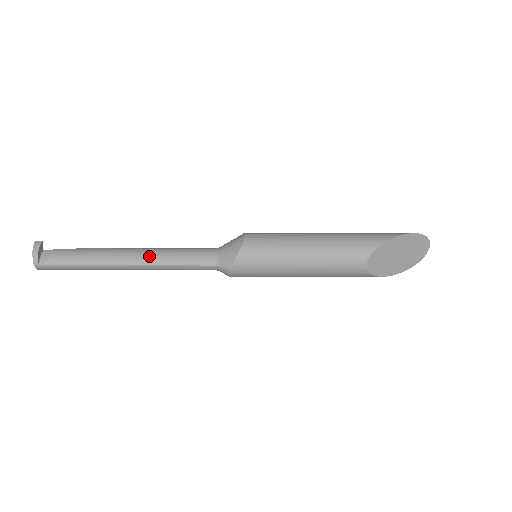
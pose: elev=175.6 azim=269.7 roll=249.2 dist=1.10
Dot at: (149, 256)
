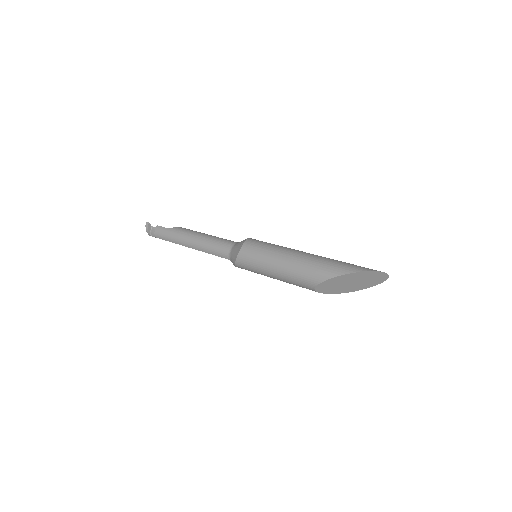
Dot at: (196, 245)
